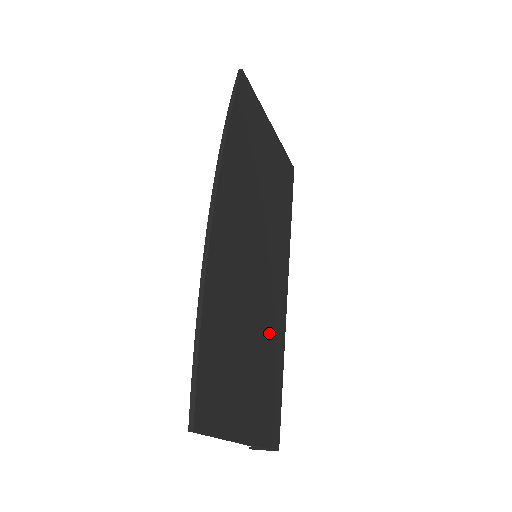
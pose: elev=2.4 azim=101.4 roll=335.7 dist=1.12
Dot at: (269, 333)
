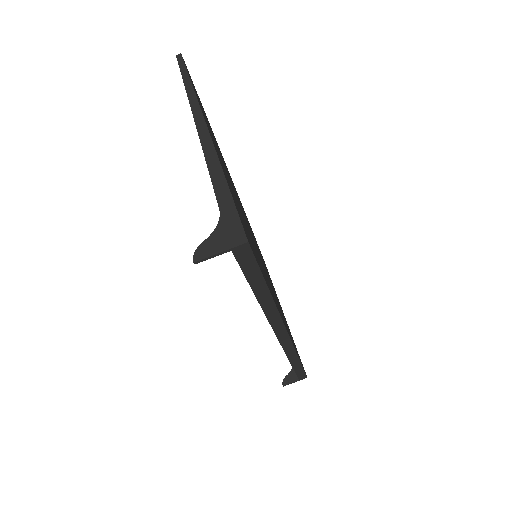
Dot at: (259, 258)
